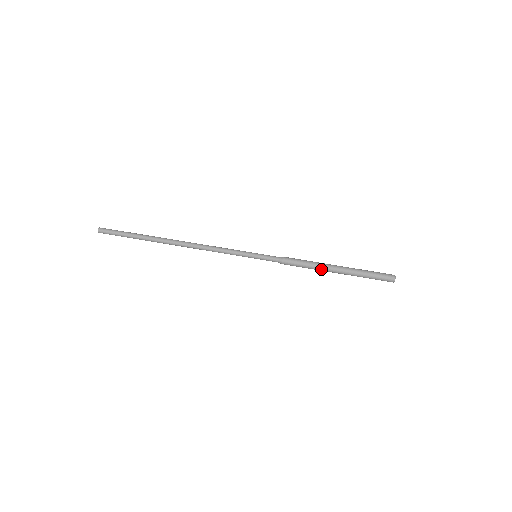
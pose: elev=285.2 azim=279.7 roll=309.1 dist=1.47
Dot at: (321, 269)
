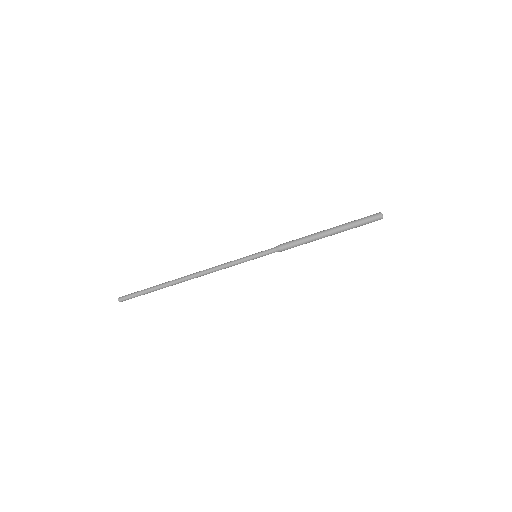
Dot at: (315, 239)
